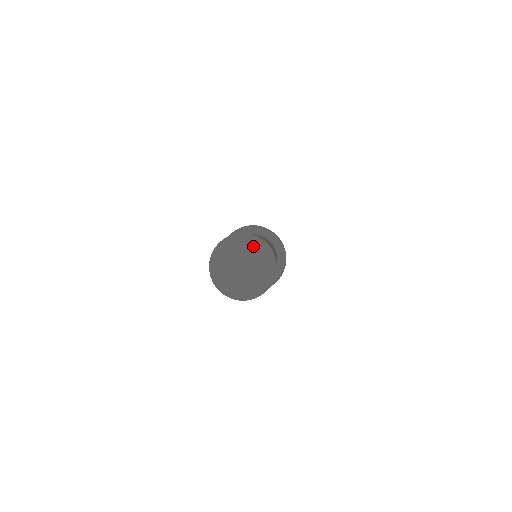
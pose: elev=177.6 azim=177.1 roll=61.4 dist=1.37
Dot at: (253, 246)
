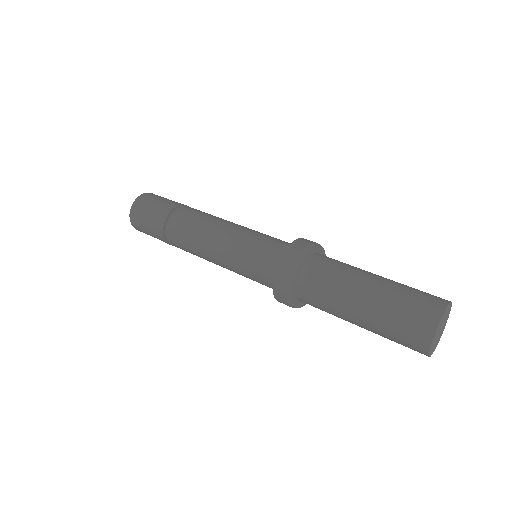
Dot at: (448, 313)
